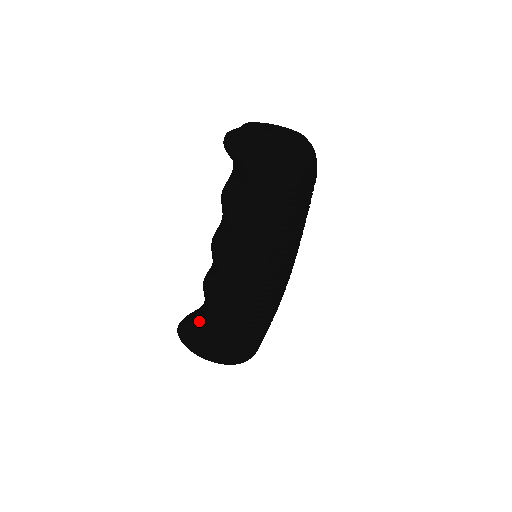
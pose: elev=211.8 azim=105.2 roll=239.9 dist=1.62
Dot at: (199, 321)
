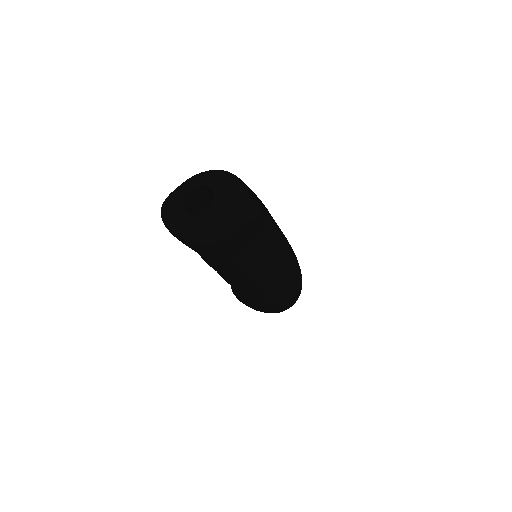
Dot at: occluded
